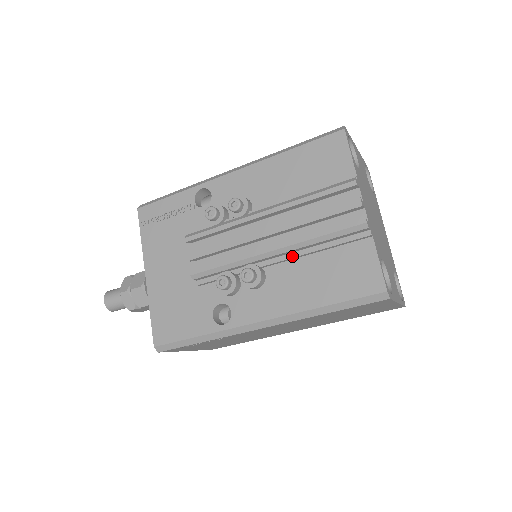
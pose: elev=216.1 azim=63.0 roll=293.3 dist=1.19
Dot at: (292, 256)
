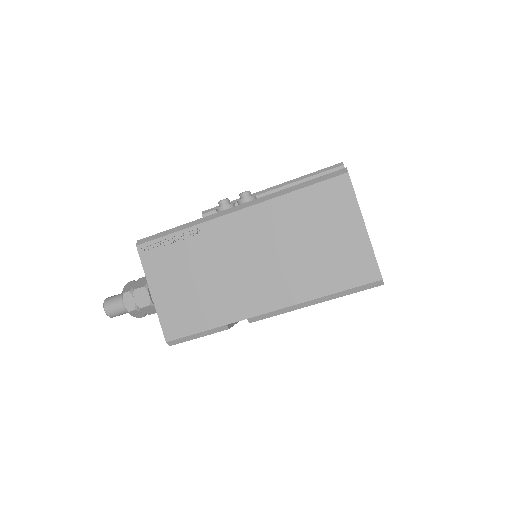
Dot at: occluded
